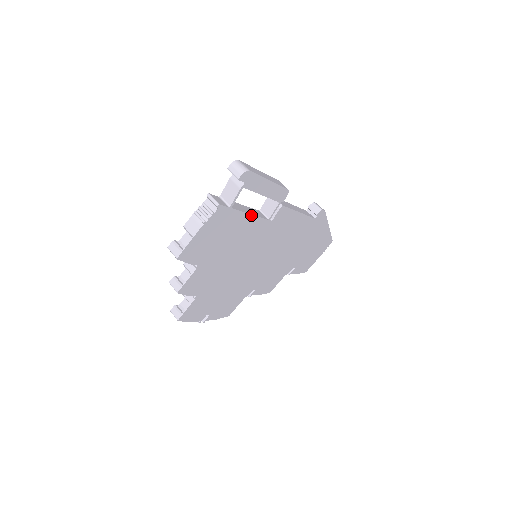
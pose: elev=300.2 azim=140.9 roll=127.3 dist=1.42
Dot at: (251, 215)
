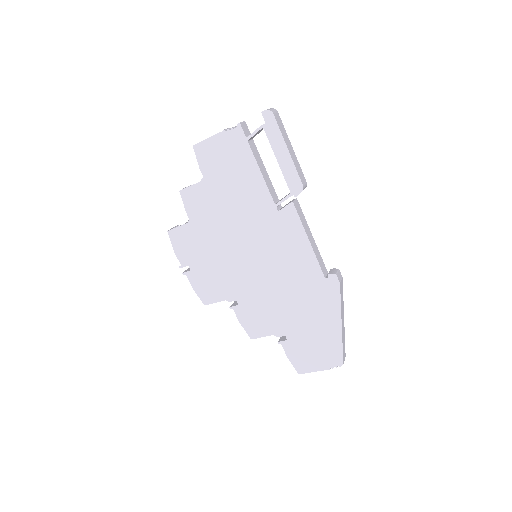
Dot at: (262, 175)
